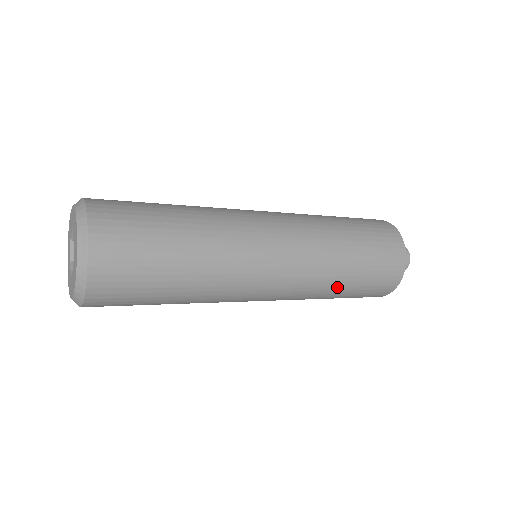
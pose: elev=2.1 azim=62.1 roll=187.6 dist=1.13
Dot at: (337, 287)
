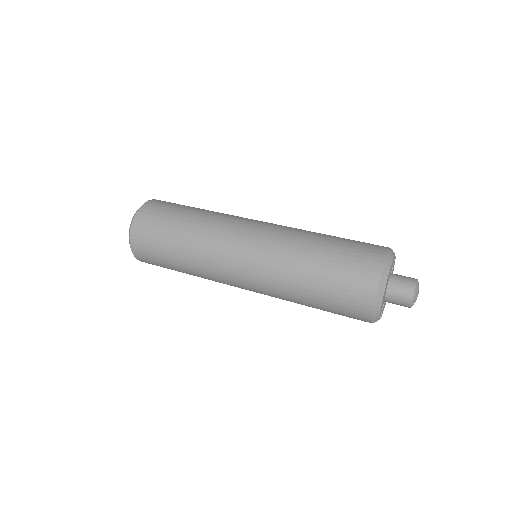
Dot at: (301, 288)
